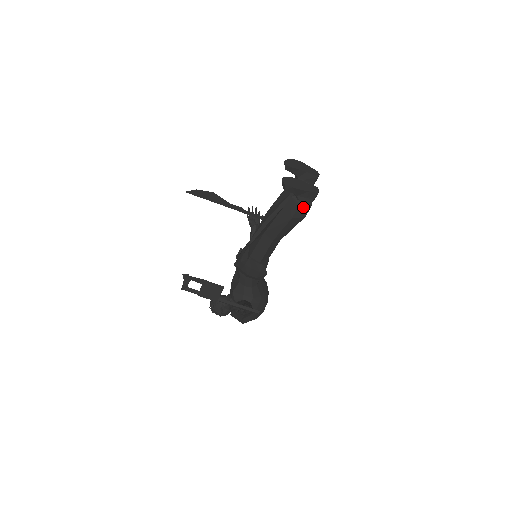
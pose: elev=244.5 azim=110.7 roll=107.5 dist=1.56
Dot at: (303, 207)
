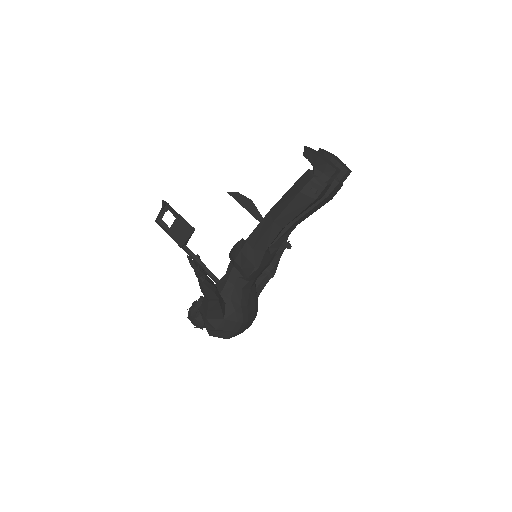
Dot at: (316, 183)
